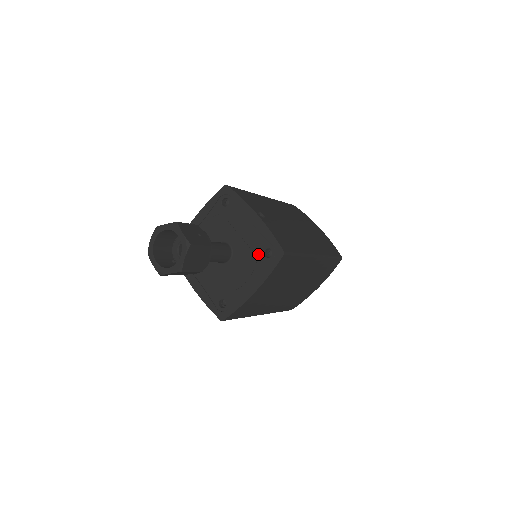
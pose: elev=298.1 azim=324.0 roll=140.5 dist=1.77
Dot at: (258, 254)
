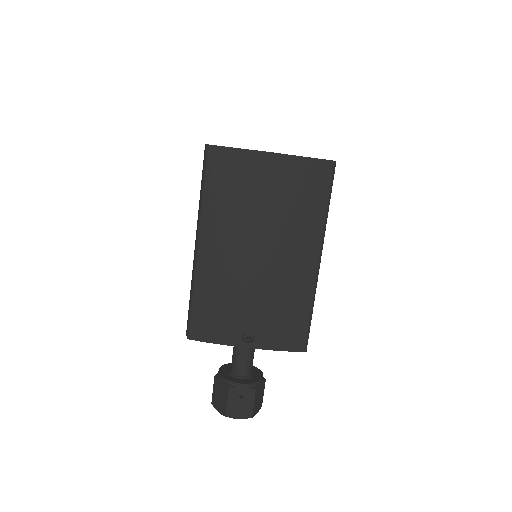
Dot at: occluded
